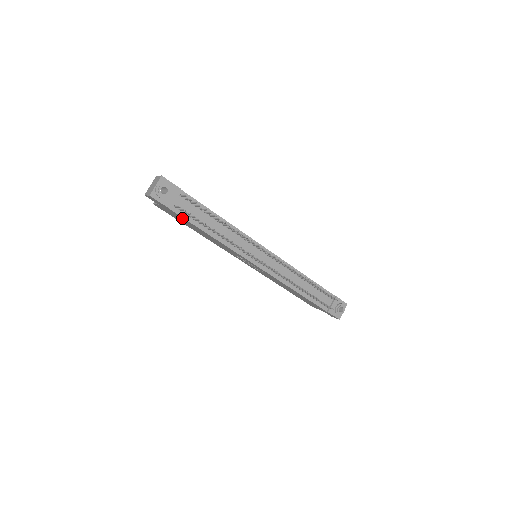
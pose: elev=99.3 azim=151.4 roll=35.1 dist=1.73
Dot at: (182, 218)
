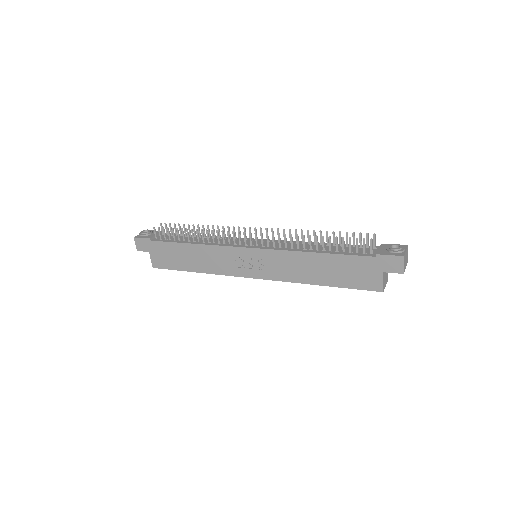
Dot at: (165, 246)
